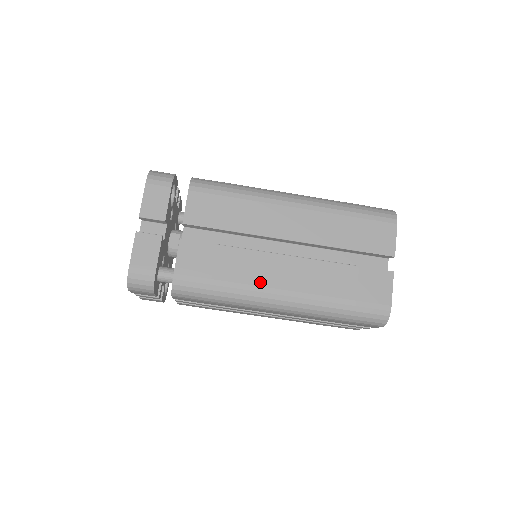
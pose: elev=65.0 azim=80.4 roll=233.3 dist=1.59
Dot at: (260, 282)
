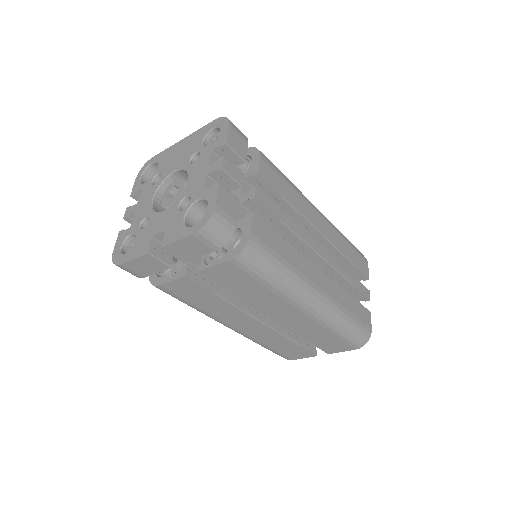
Dot at: (223, 319)
